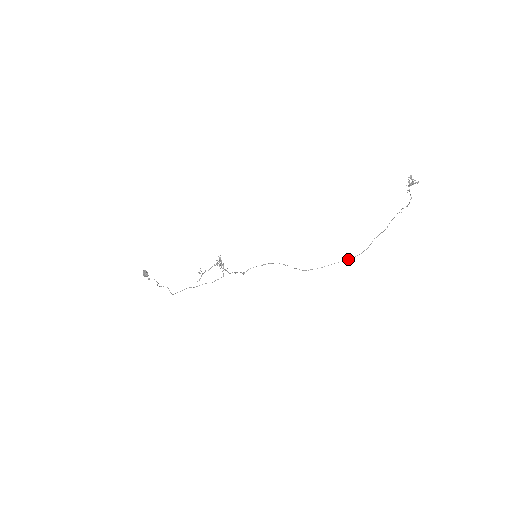
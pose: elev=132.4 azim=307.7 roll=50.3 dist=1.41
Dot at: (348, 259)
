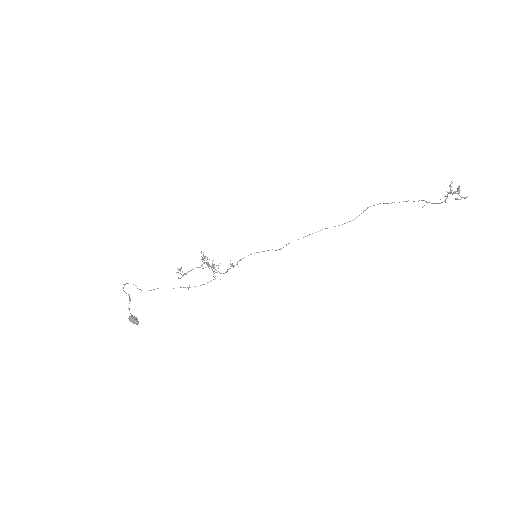
Dot at: (339, 225)
